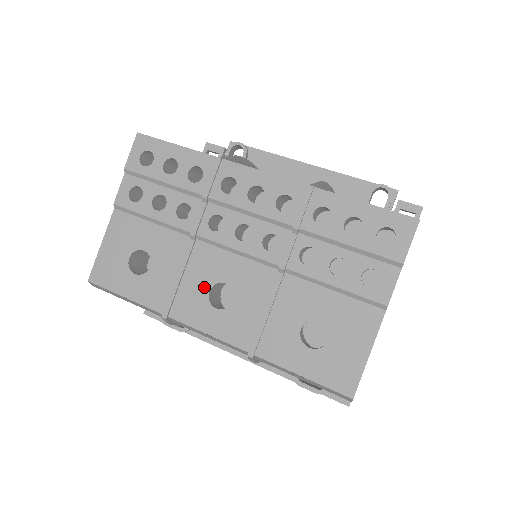
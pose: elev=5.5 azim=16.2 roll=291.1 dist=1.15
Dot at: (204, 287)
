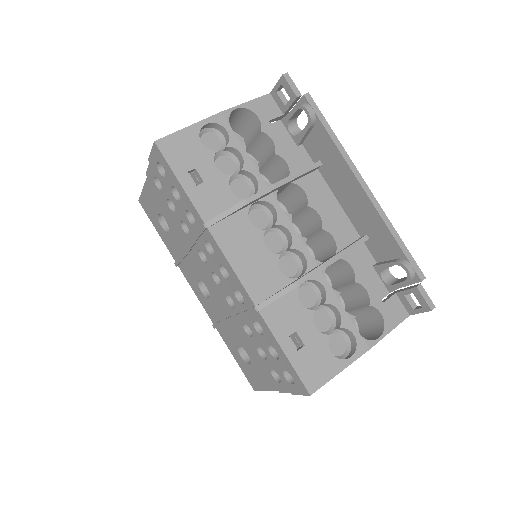
Dot at: (196, 275)
